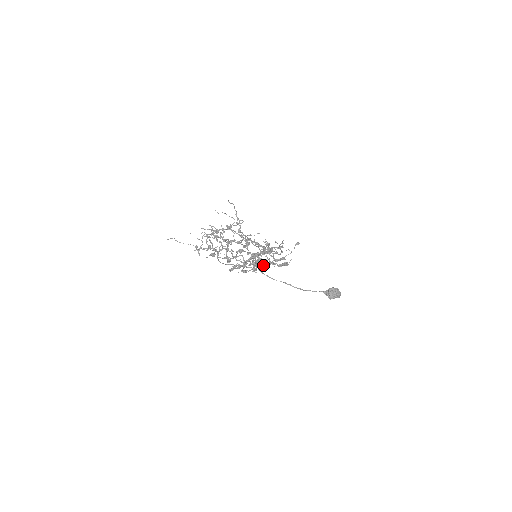
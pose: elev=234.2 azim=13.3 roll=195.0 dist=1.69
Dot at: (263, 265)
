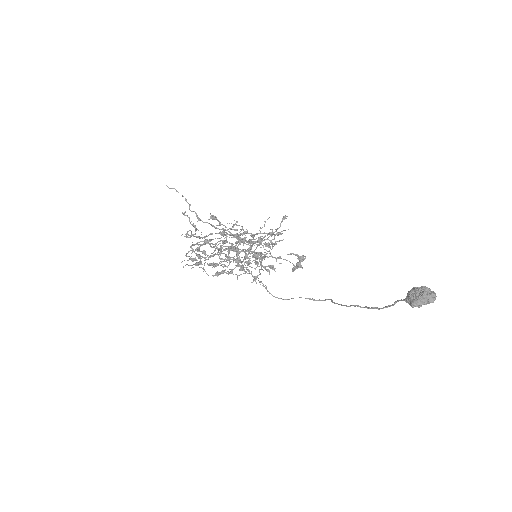
Dot at: (253, 260)
